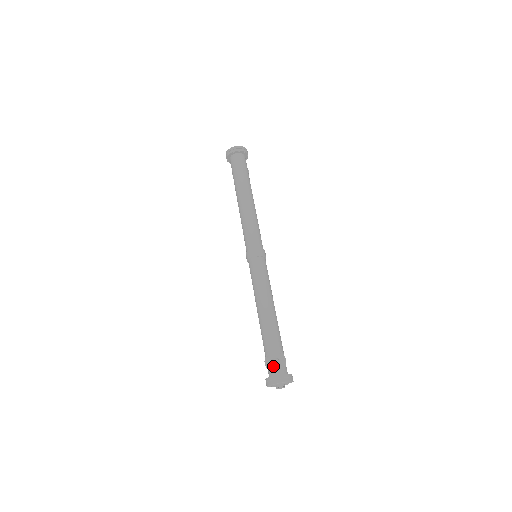
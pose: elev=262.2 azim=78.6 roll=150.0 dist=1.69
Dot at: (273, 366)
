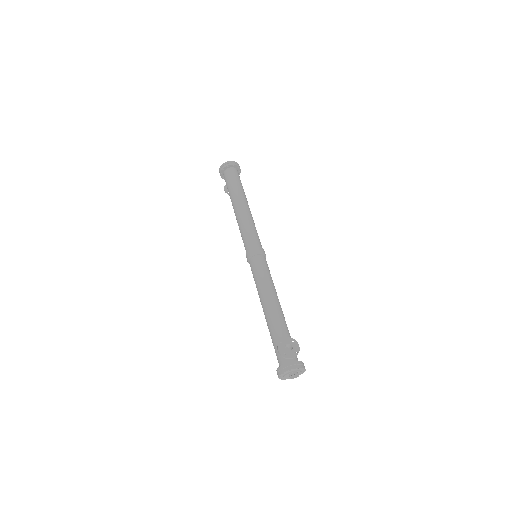
Dot at: (287, 352)
